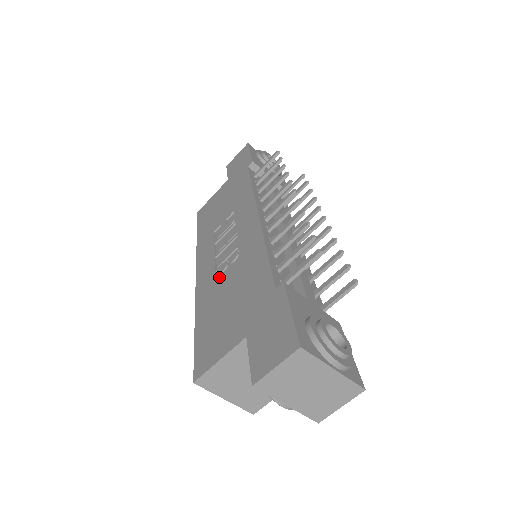
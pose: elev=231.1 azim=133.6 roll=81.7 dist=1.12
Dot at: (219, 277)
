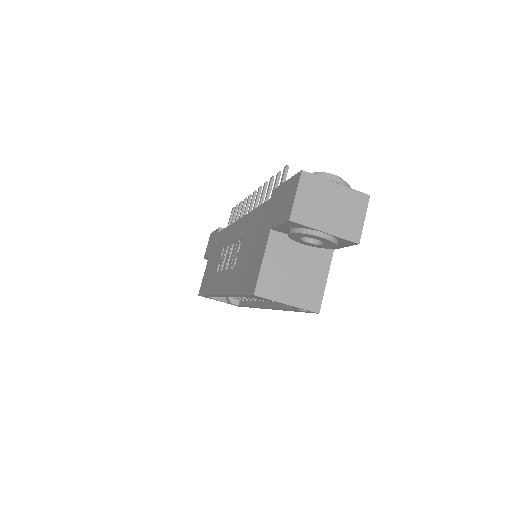
Dot at: (235, 266)
